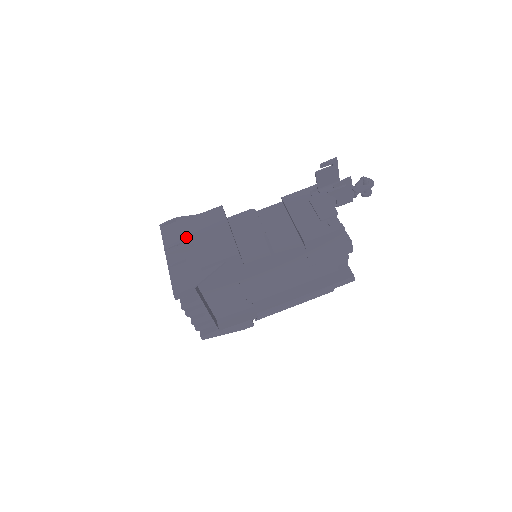
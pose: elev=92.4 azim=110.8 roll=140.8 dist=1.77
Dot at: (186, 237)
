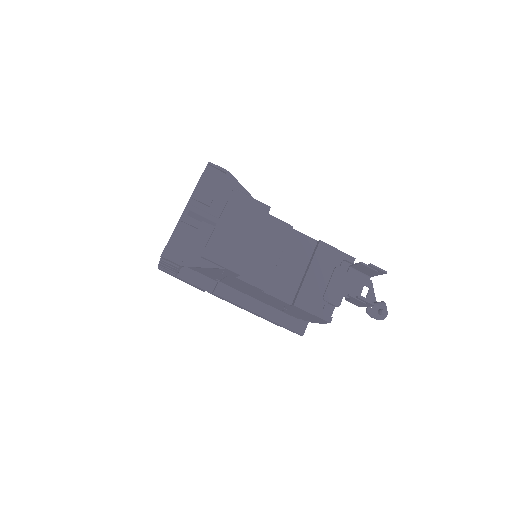
Dot at: (218, 205)
